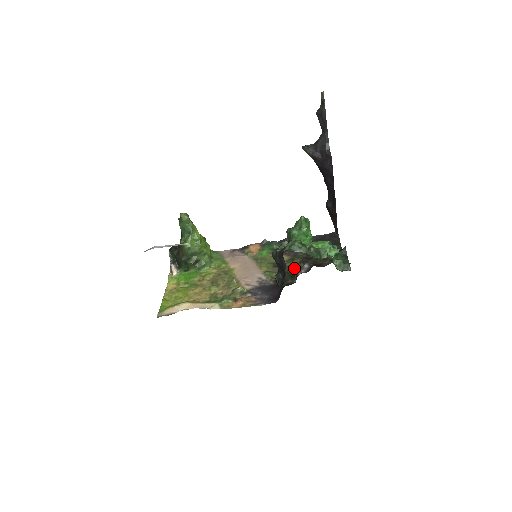
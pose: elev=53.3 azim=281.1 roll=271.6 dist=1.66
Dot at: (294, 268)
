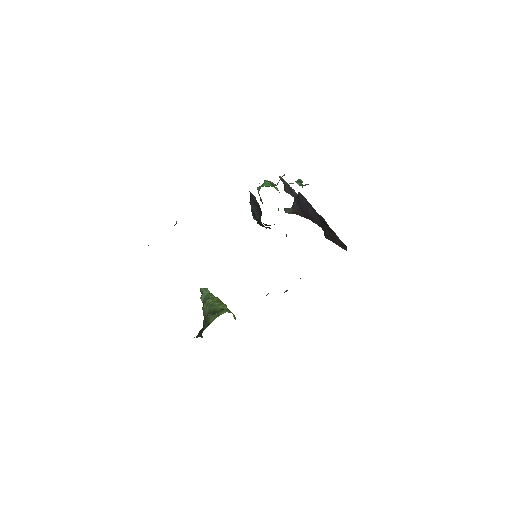
Dot at: occluded
